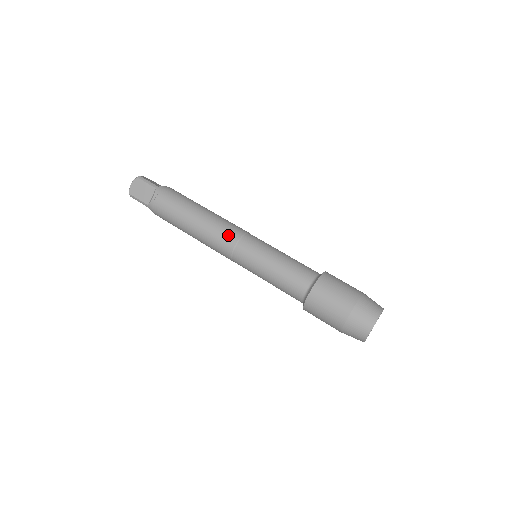
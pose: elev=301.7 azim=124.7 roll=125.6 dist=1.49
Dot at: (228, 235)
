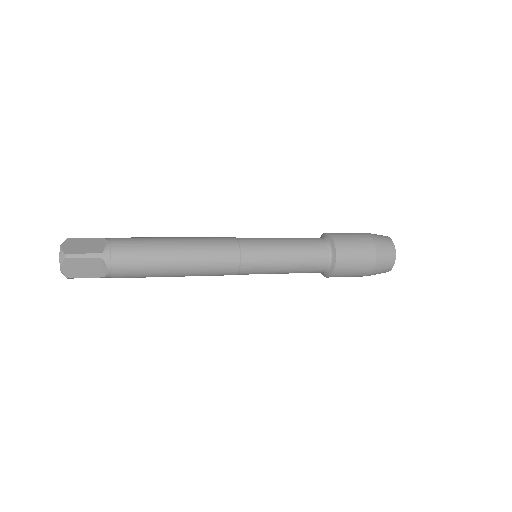
Dot at: (223, 238)
